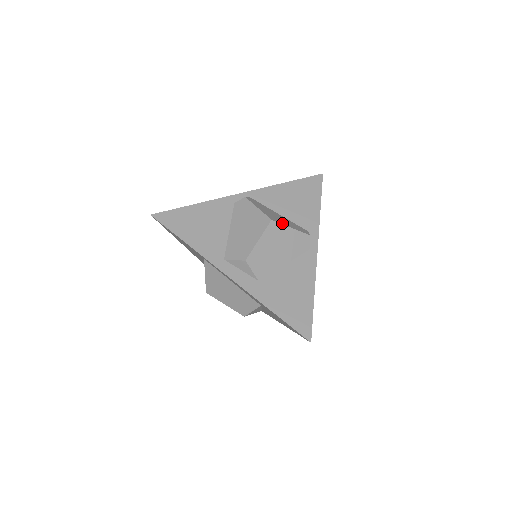
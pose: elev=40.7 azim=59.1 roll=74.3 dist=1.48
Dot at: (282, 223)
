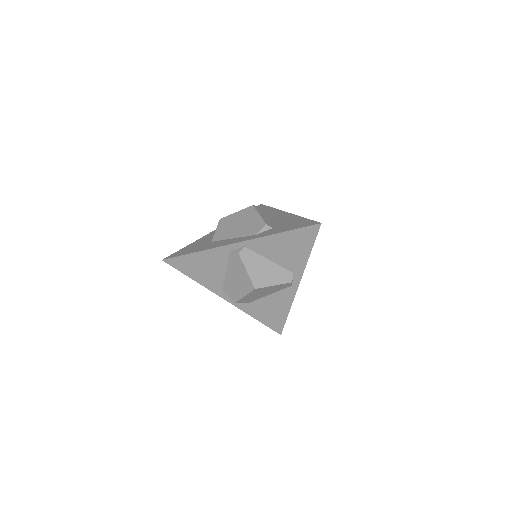
Dot at: (266, 285)
